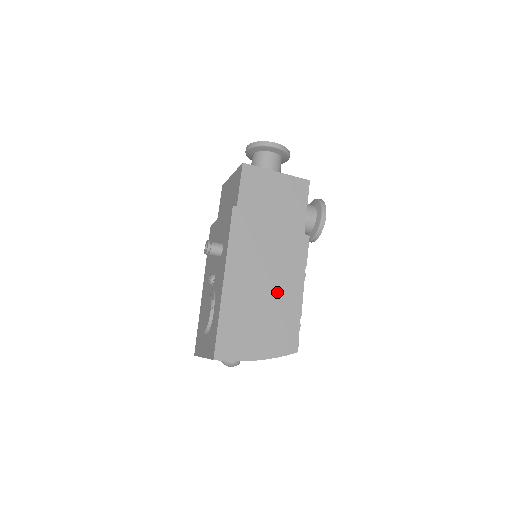
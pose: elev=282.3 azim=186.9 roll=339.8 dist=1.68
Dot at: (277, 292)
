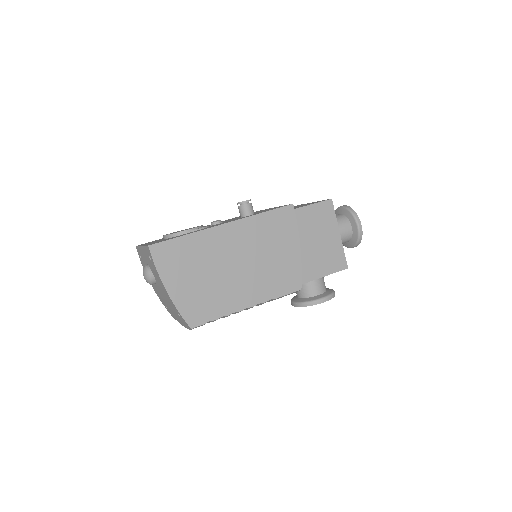
Dot at: (238, 281)
